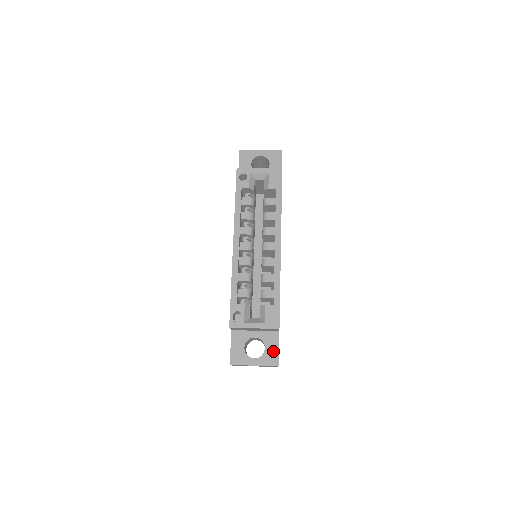
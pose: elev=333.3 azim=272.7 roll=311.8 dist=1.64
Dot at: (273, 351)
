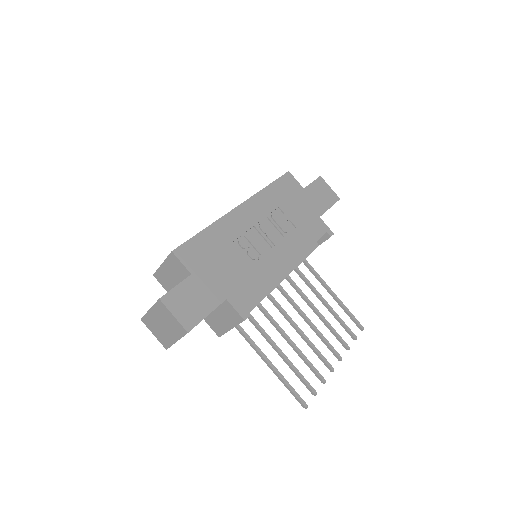
Dot at: occluded
